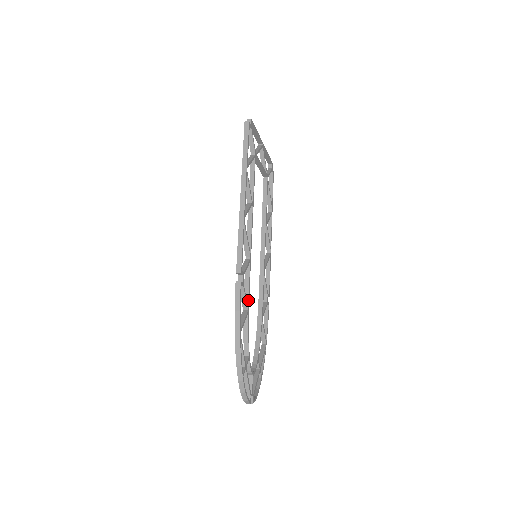
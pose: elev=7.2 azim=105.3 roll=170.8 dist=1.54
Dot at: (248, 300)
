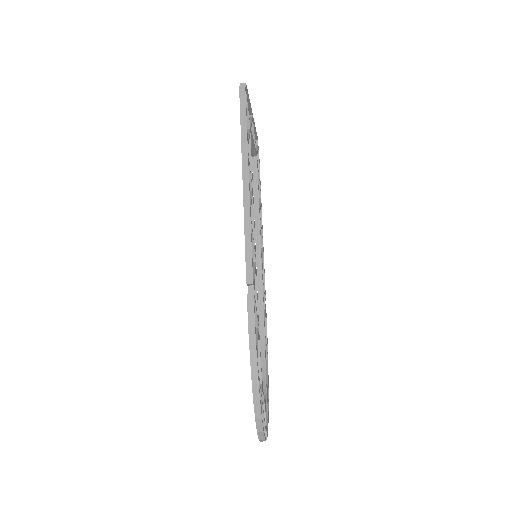
Dot at: (258, 315)
